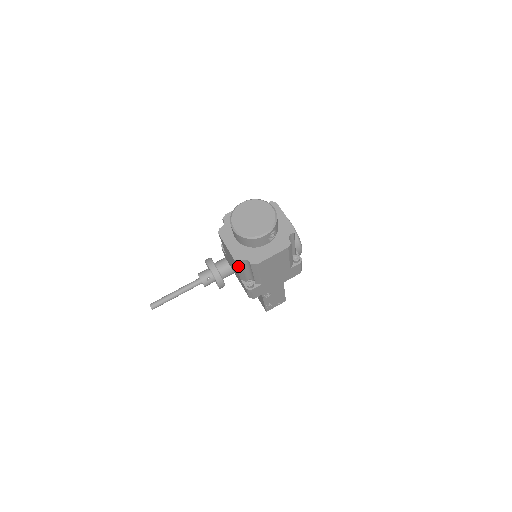
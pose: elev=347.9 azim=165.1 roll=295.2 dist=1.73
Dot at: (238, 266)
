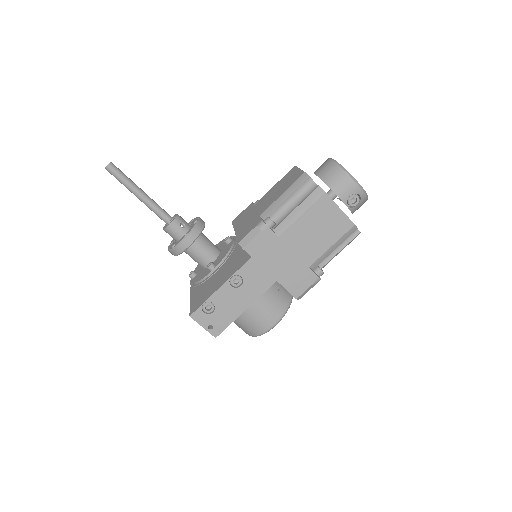
Dot at: (295, 185)
